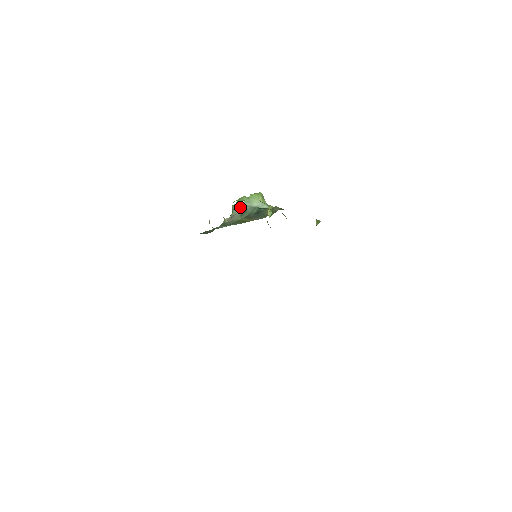
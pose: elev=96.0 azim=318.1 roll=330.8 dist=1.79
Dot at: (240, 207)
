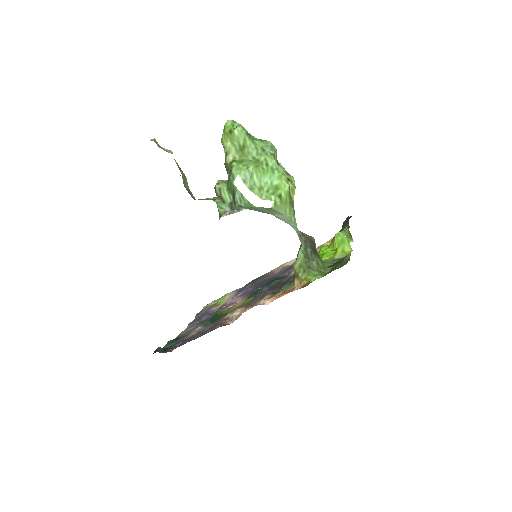
Dot at: (250, 208)
